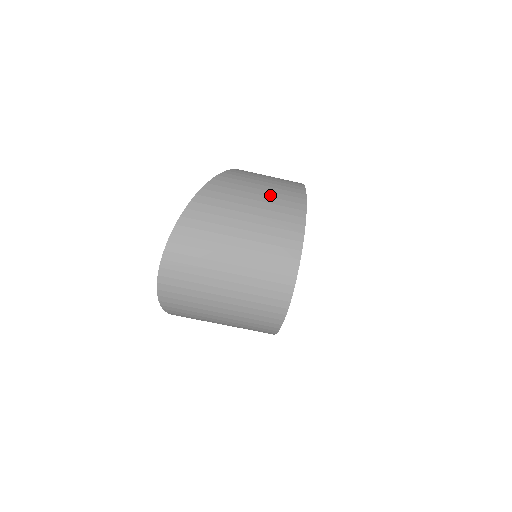
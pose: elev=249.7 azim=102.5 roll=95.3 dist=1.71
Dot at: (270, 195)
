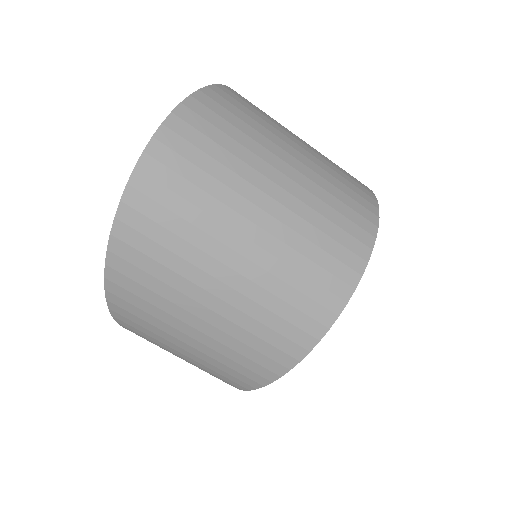
Dot at: occluded
